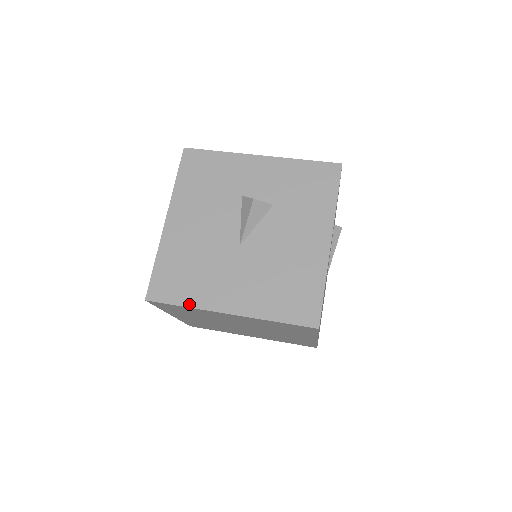
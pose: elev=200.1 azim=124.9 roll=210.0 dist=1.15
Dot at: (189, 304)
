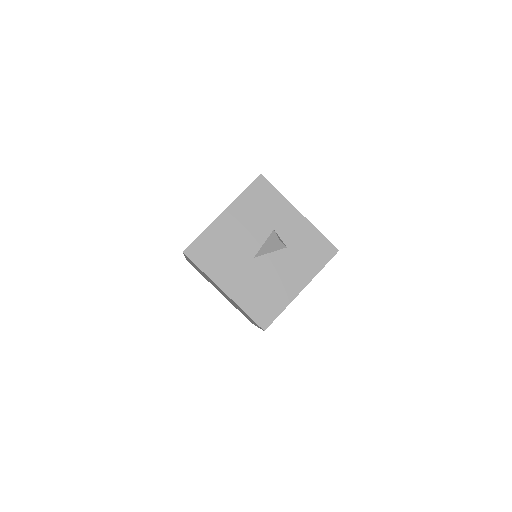
Dot at: (206, 271)
